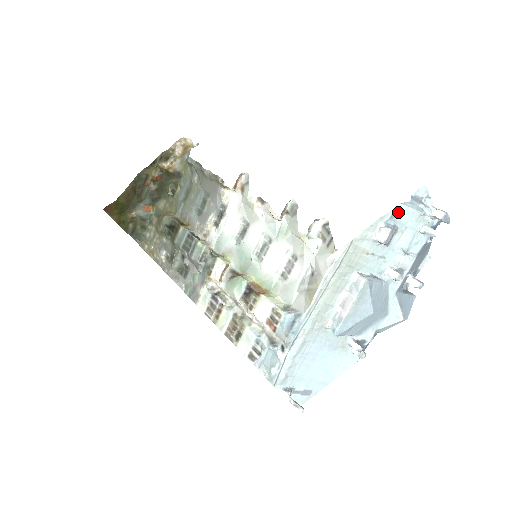
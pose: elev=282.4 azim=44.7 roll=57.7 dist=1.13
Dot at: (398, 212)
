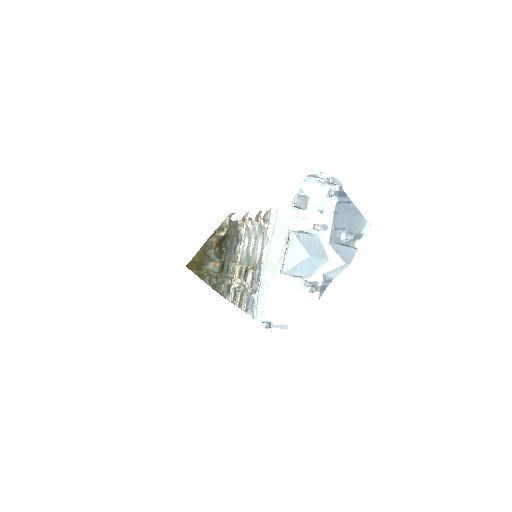
Dot at: (304, 187)
